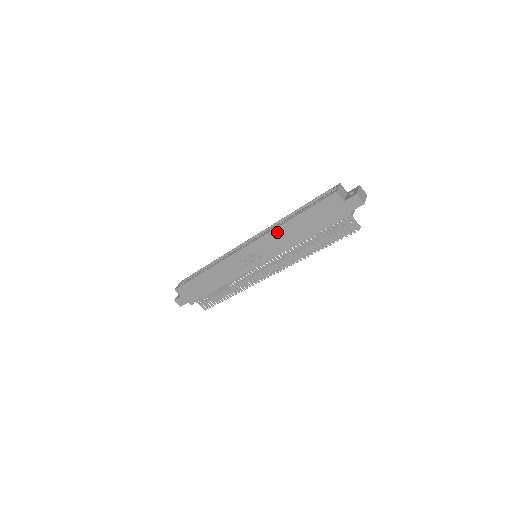
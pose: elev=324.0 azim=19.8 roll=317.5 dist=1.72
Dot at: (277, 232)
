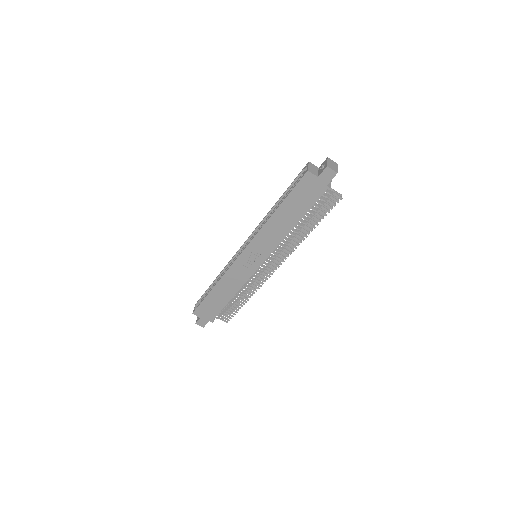
Dot at: (267, 227)
